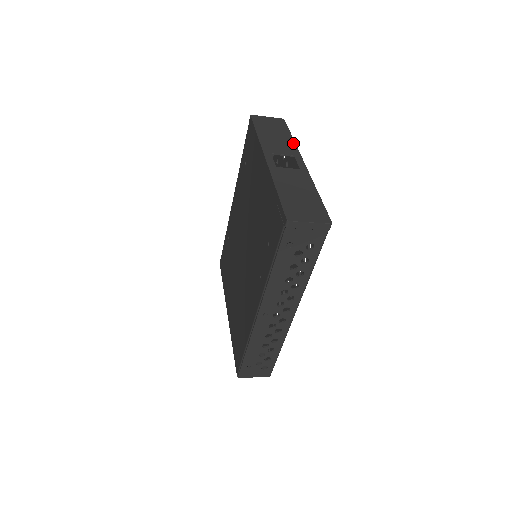
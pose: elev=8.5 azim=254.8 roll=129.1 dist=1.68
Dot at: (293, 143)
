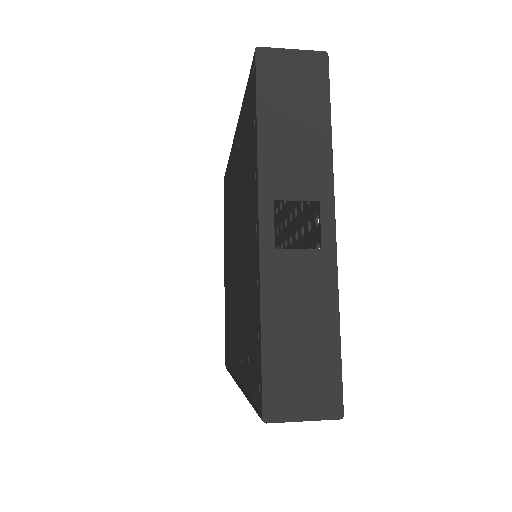
Dot at: (327, 152)
